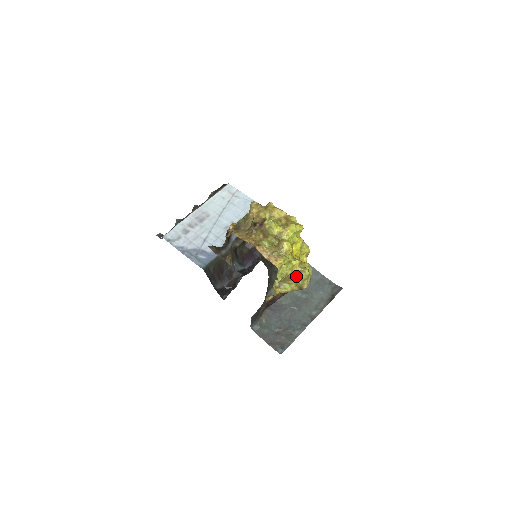
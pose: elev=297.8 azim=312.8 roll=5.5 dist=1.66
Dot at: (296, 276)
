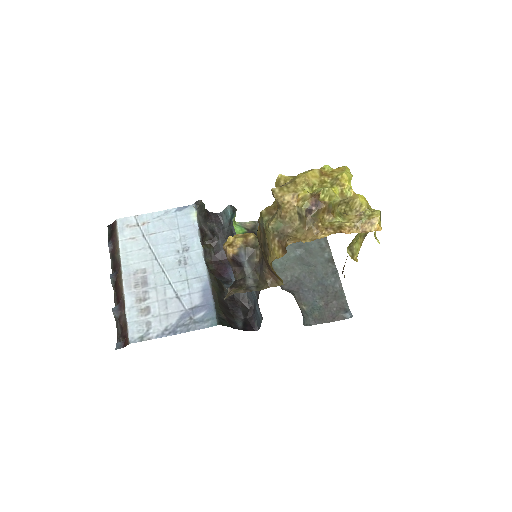
Dot at: occluded
